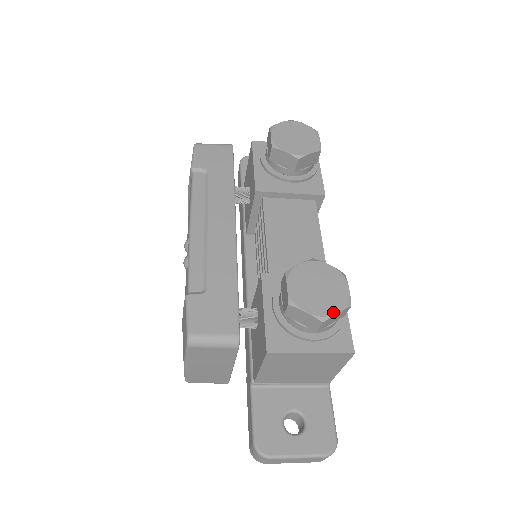
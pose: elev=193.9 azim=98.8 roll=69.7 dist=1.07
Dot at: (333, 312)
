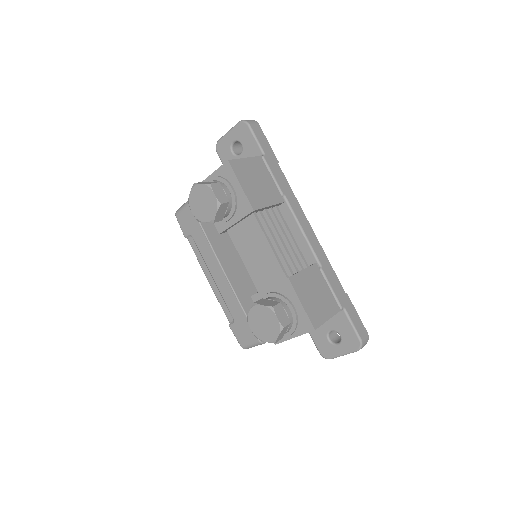
Dot at: (276, 337)
